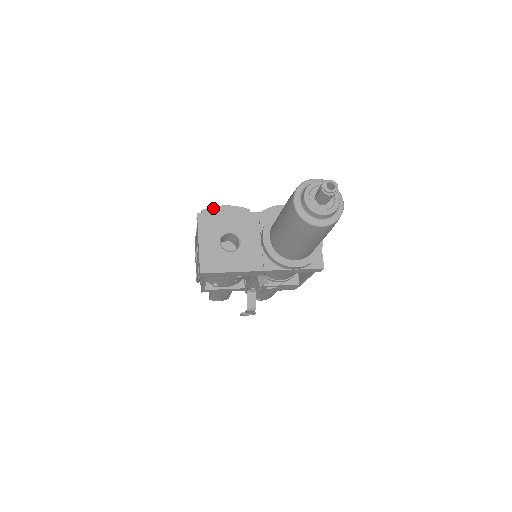
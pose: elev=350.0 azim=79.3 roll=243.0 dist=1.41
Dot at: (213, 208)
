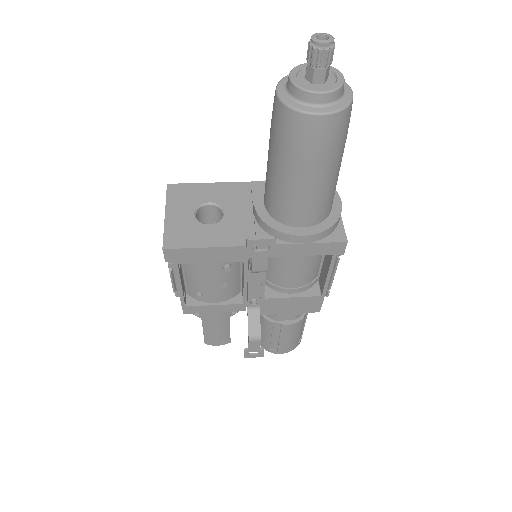
Dot at: occluded
